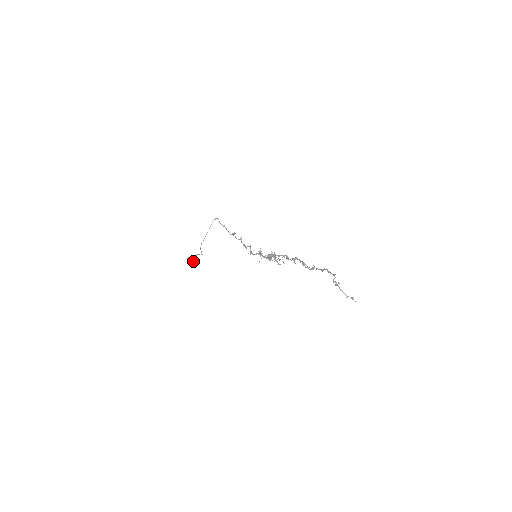
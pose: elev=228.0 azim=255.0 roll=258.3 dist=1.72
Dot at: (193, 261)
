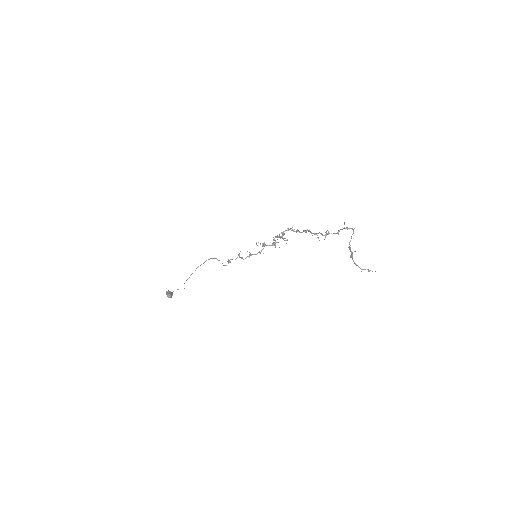
Dot at: (172, 294)
